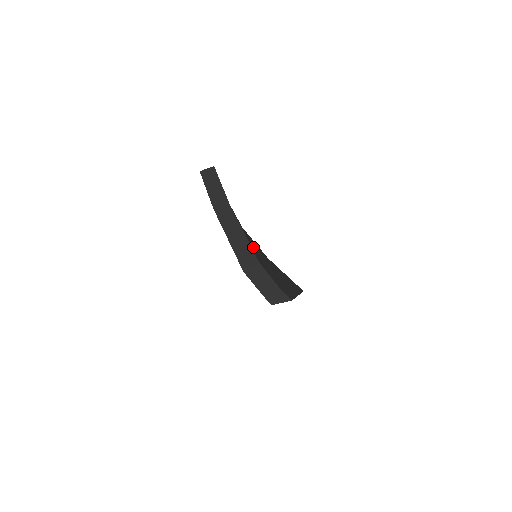
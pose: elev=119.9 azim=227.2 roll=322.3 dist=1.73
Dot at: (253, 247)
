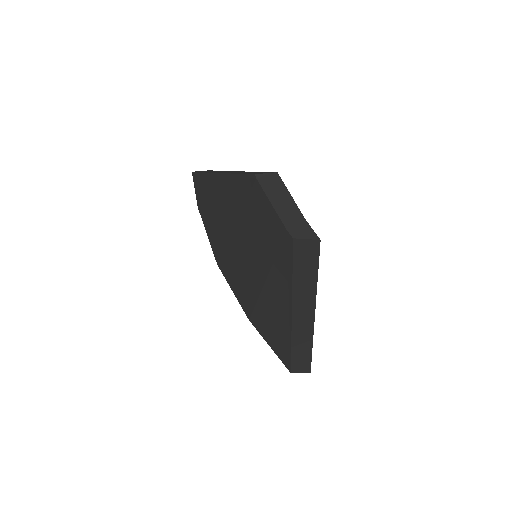
Dot at: occluded
